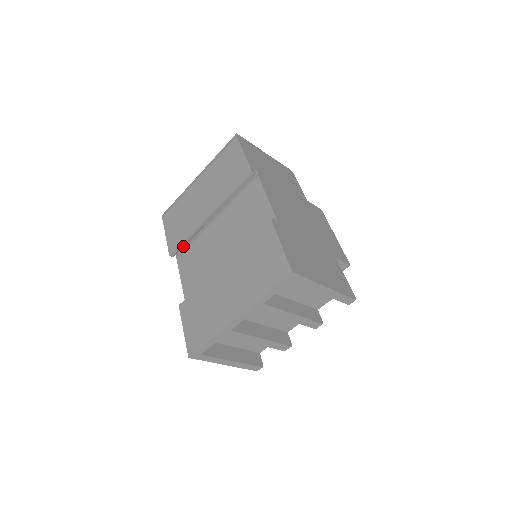
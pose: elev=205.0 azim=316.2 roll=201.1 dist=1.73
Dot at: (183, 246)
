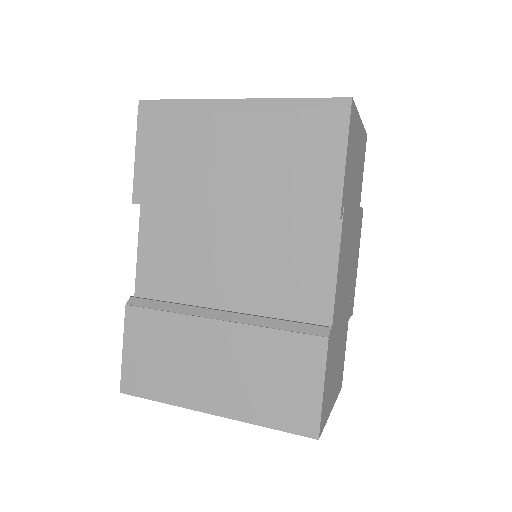
Dot at: occluded
